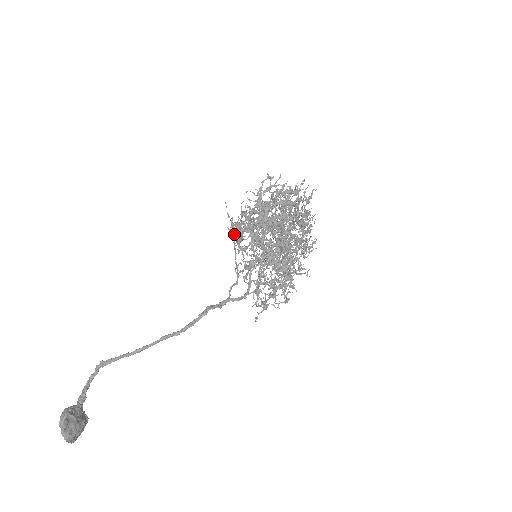
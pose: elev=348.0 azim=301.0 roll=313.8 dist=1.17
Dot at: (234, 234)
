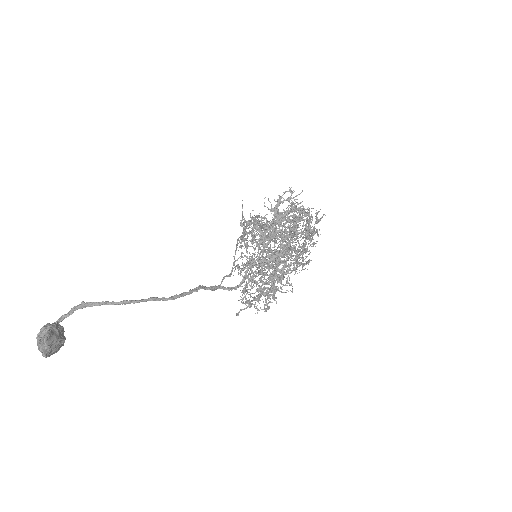
Dot at: occluded
